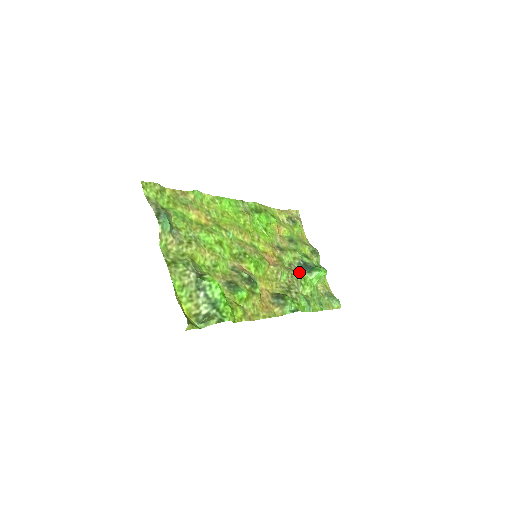
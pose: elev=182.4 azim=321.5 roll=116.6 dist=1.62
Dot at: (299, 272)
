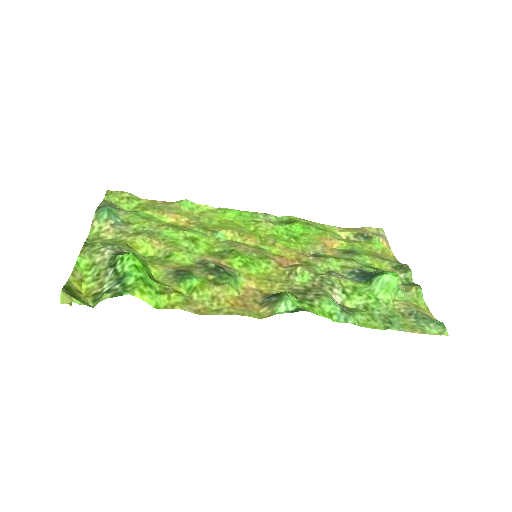
Dot at: (344, 279)
